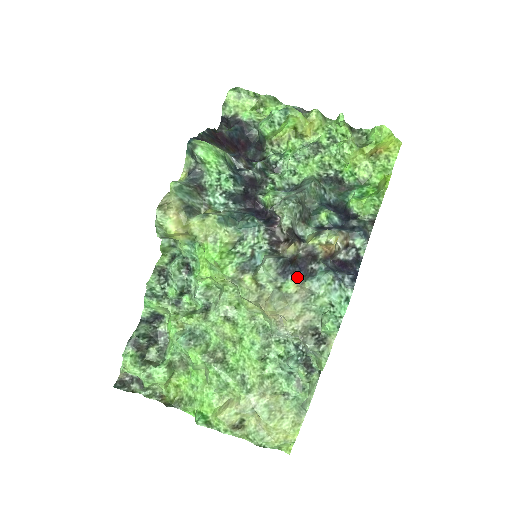
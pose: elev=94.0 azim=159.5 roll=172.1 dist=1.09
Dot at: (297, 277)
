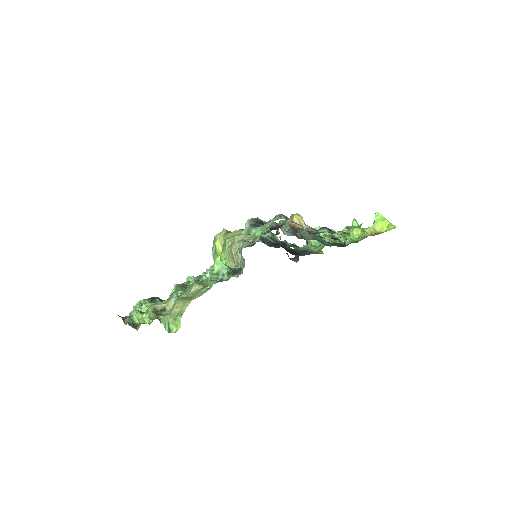
Dot at: occluded
